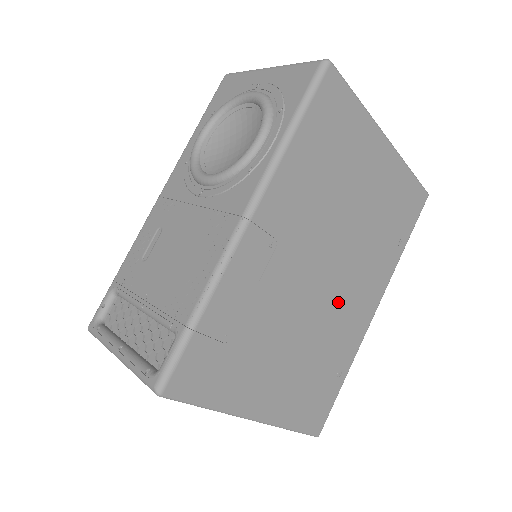
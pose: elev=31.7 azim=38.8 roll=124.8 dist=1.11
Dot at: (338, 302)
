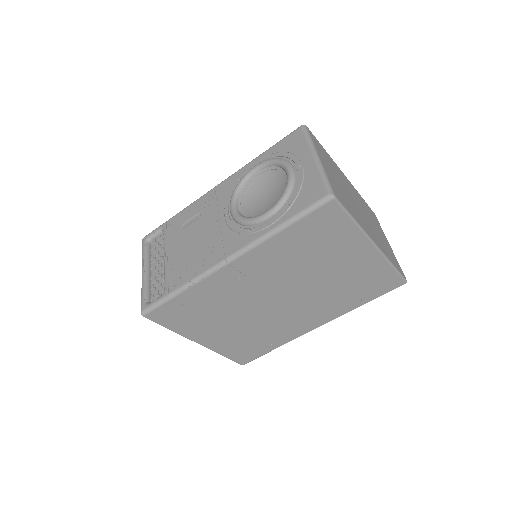
Dot at: (285, 315)
